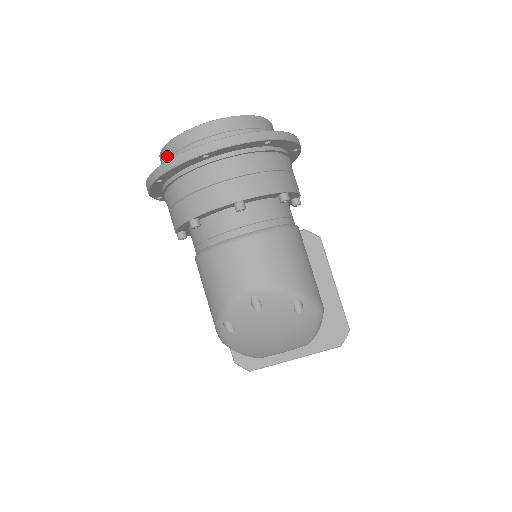
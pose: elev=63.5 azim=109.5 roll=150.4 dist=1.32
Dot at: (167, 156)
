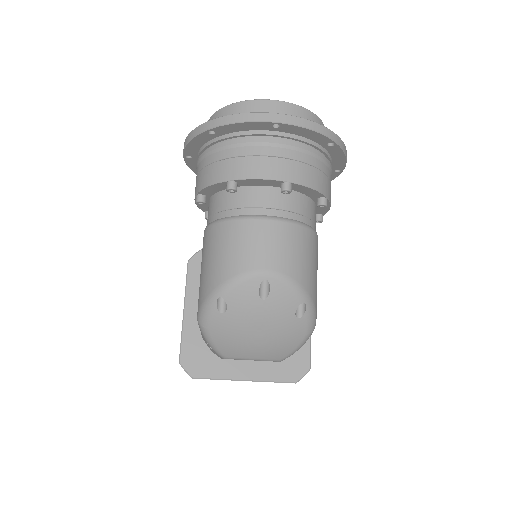
Dot at: occluded
